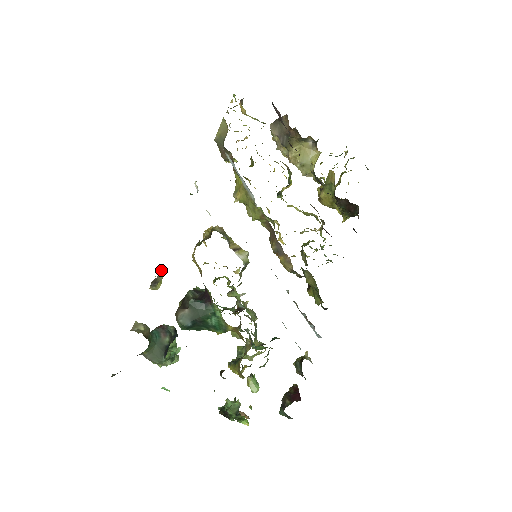
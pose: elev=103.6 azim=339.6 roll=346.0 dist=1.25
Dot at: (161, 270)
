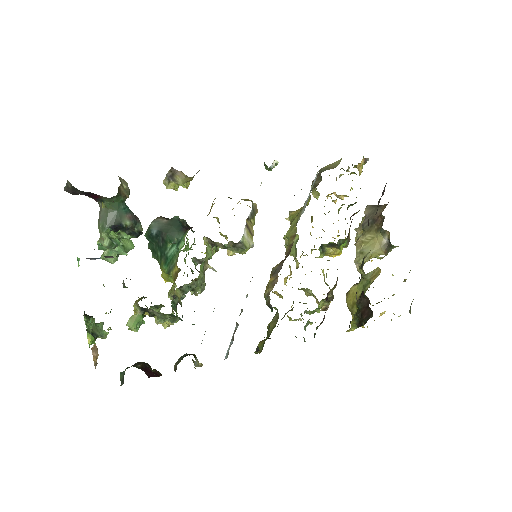
Dot at: (186, 183)
